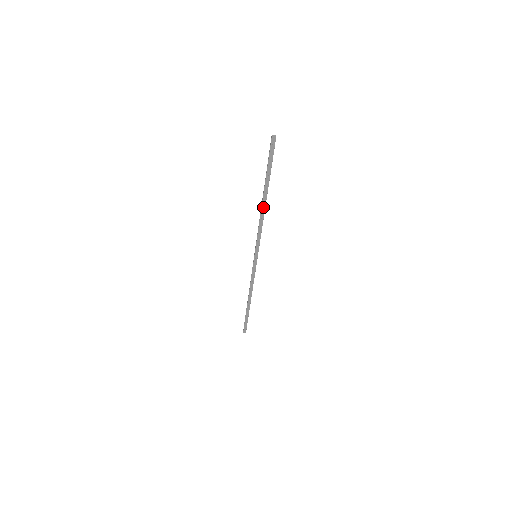
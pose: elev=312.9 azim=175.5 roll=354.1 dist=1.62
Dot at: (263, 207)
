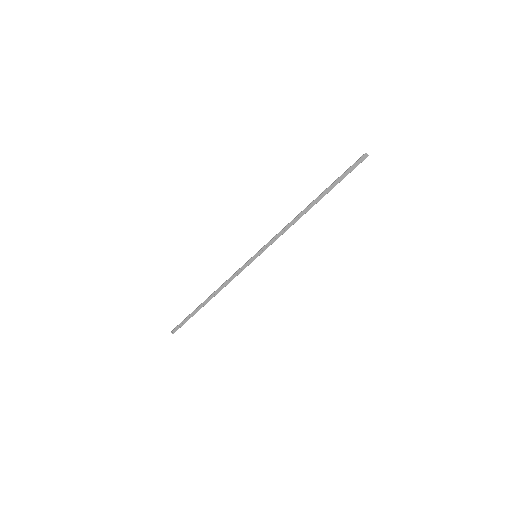
Dot at: (304, 212)
